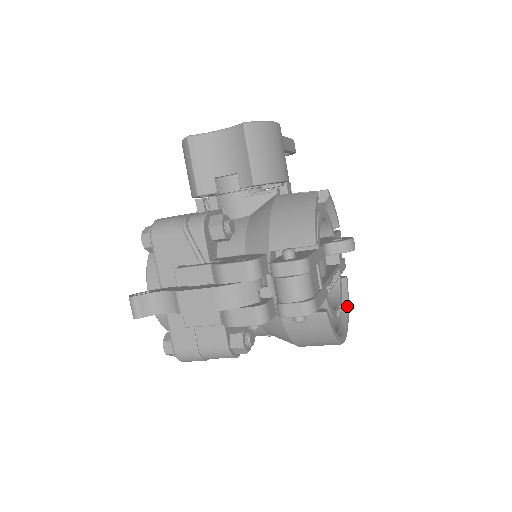
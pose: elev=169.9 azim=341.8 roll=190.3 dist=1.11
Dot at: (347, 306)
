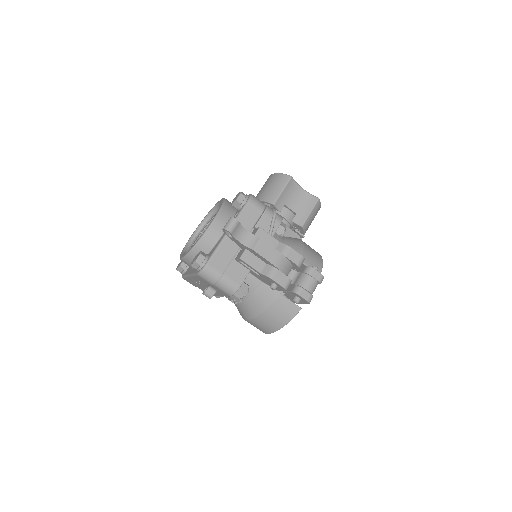
Dot at: occluded
